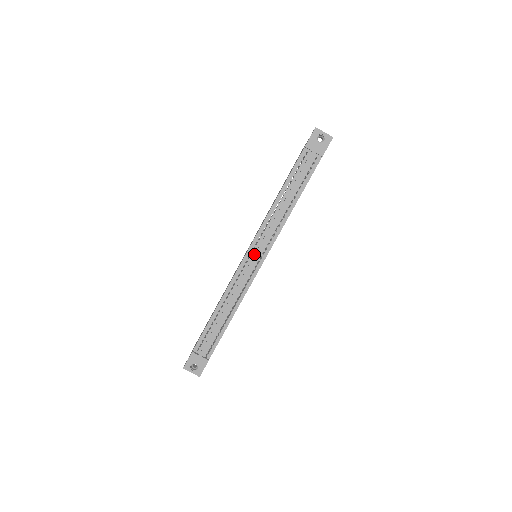
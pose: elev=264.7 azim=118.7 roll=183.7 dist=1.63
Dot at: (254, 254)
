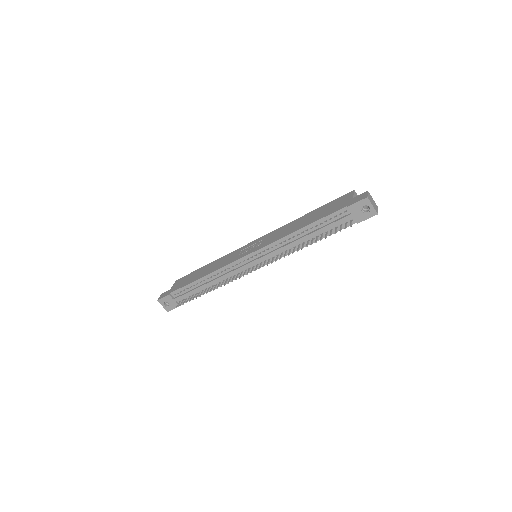
Dot at: (253, 259)
